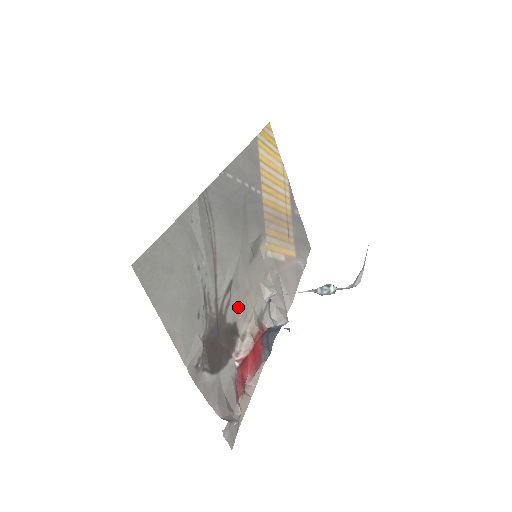
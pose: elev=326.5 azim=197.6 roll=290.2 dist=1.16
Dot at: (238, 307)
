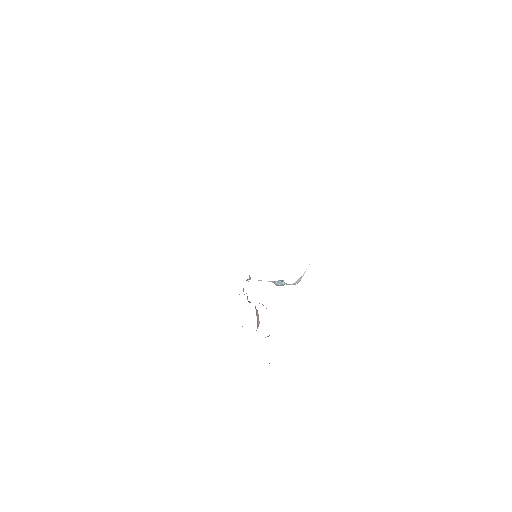
Dot at: occluded
